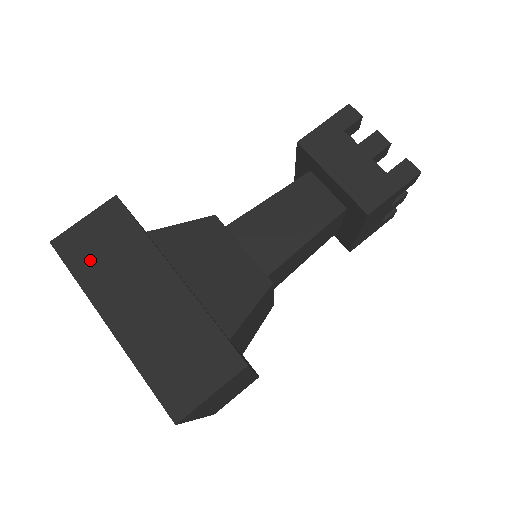
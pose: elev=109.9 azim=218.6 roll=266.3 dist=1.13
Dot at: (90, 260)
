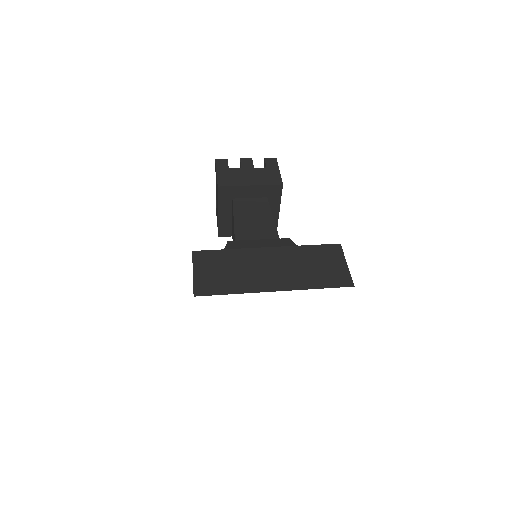
Dot at: (225, 281)
